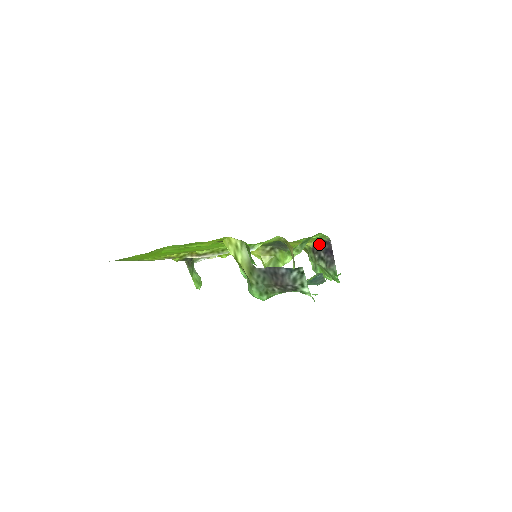
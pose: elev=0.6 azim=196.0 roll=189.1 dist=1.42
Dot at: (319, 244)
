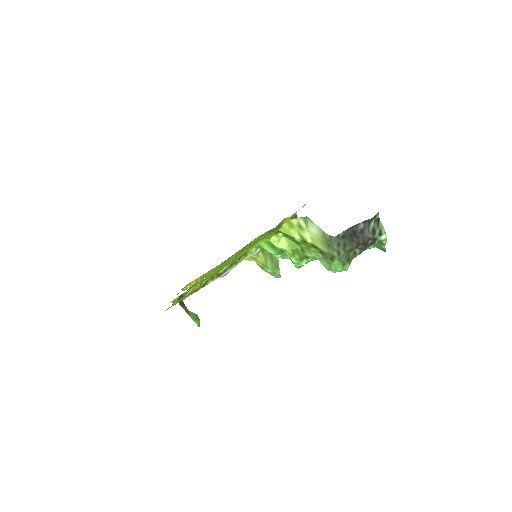
Dot at: occluded
